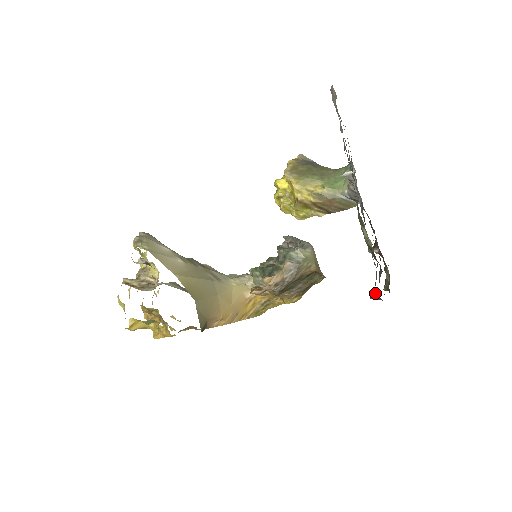
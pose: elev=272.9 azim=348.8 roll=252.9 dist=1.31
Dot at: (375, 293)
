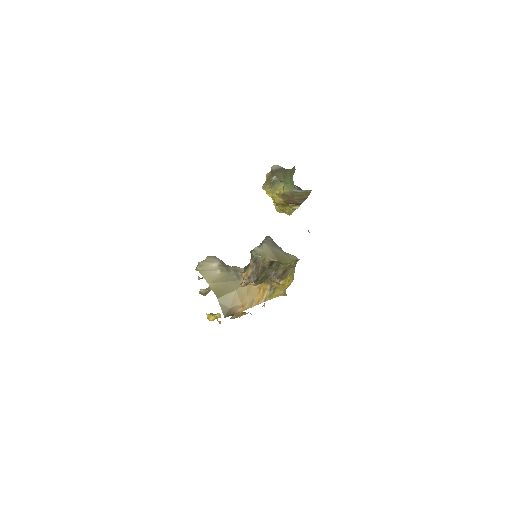
Dot at: occluded
